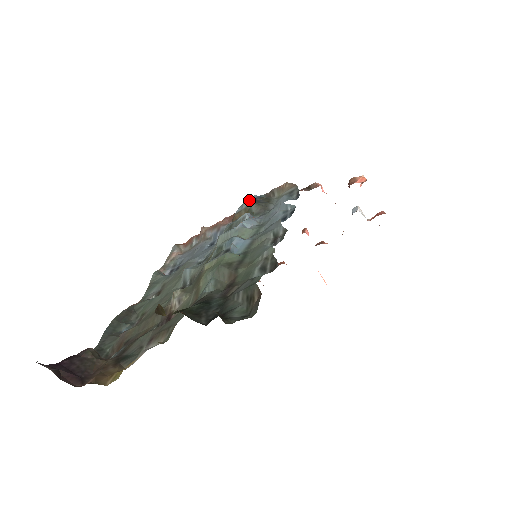
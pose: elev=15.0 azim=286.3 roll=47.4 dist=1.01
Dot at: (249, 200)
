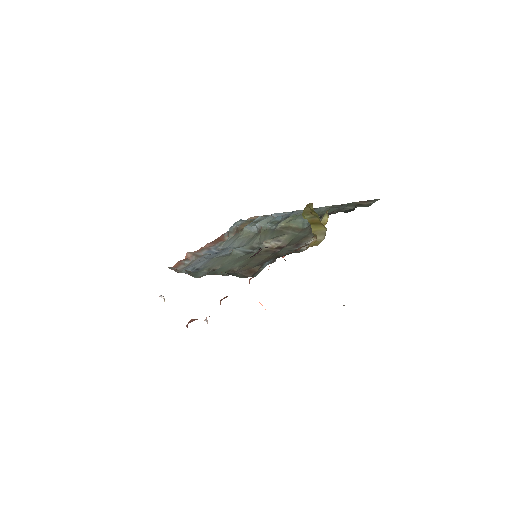
Dot at: (240, 221)
